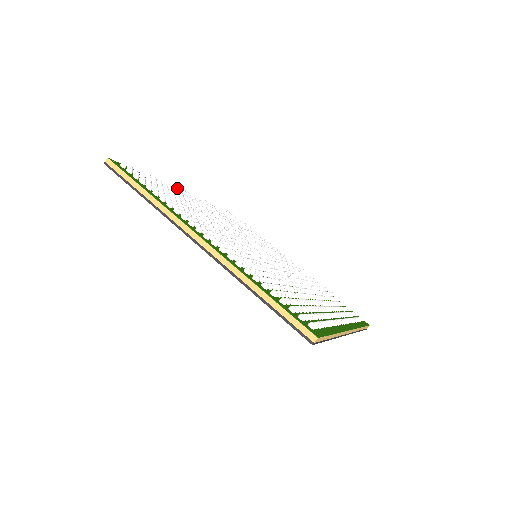
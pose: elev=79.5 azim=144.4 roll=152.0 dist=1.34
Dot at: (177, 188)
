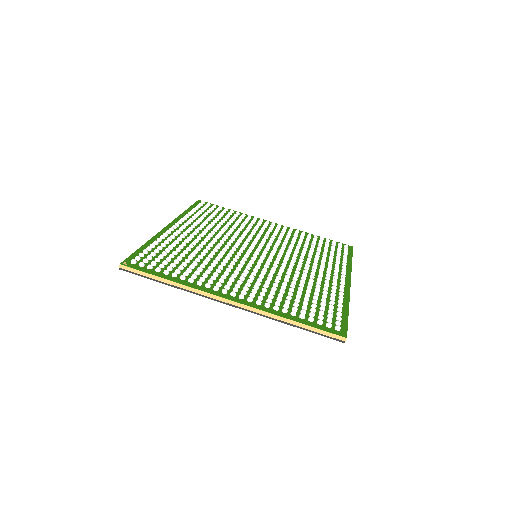
Dot at: (166, 231)
